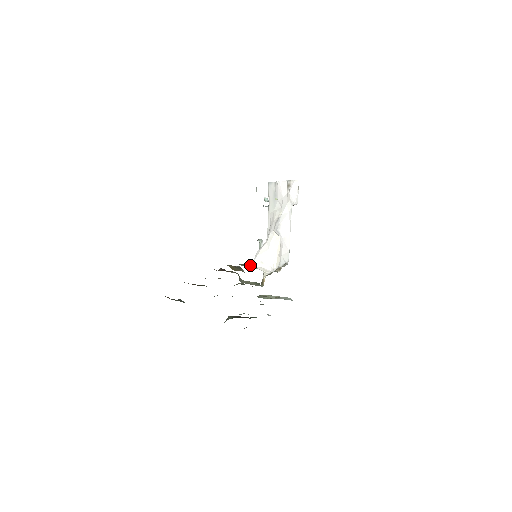
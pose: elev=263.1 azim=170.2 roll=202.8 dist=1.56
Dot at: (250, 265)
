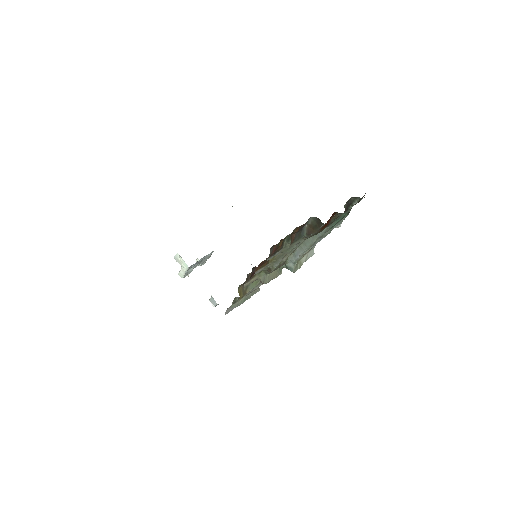
Dot at: occluded
